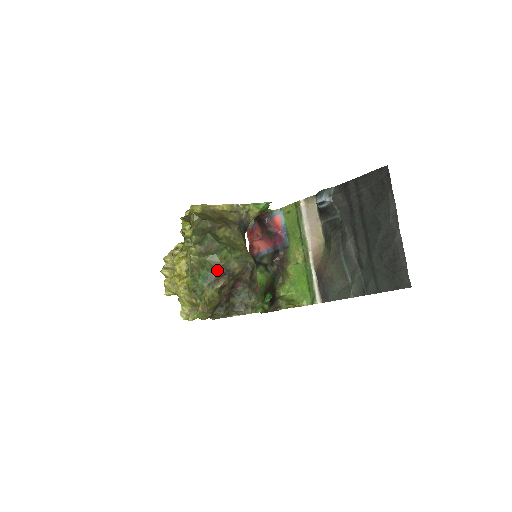
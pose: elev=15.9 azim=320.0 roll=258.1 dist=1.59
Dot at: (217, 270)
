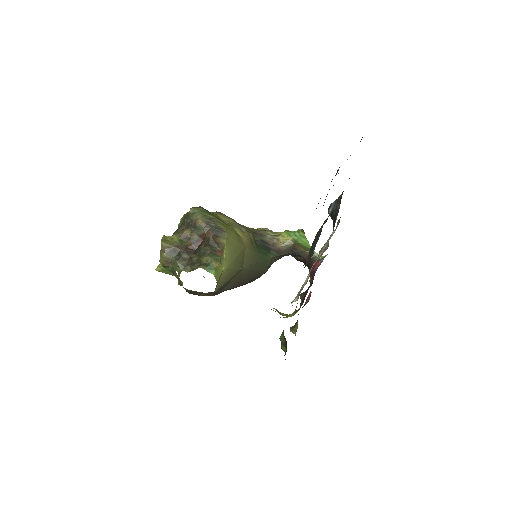
Dot at: (185, 220)
